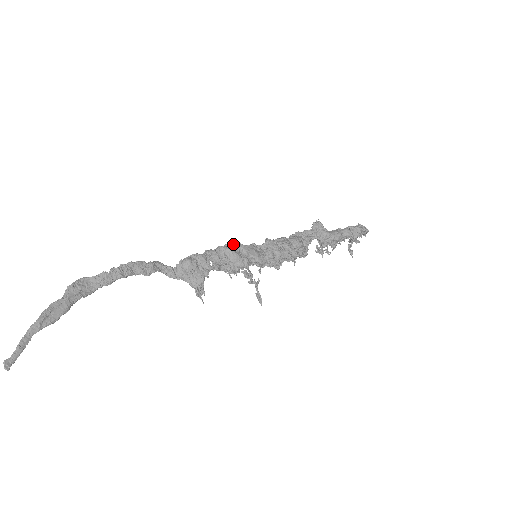
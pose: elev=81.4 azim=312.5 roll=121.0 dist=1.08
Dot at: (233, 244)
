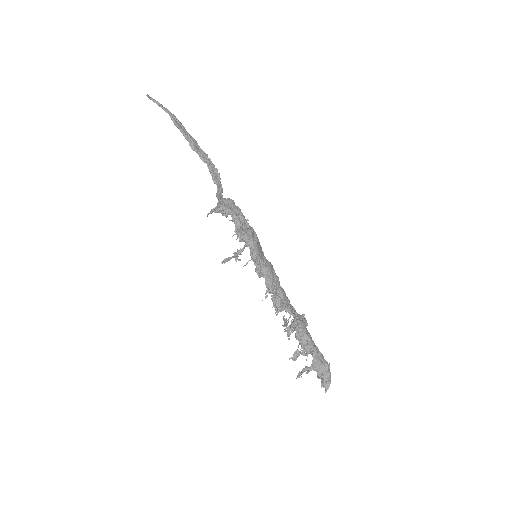
Dot at: occluded
